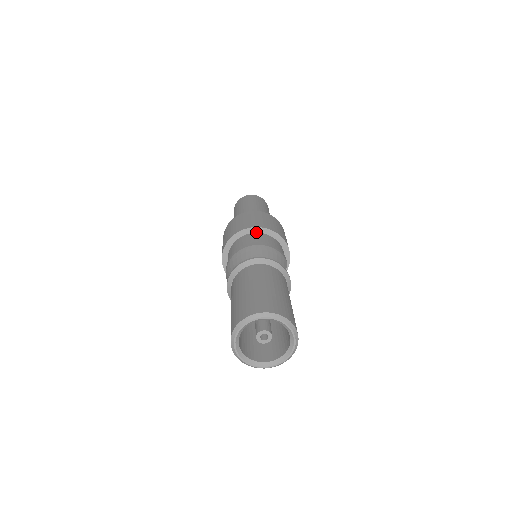
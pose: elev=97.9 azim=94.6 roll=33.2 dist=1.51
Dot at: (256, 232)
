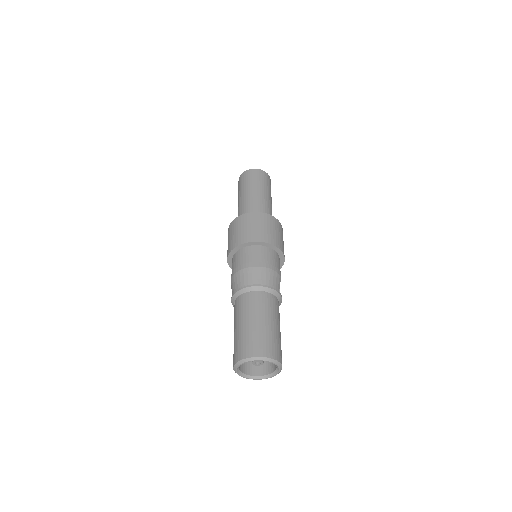
Dot at: (257, 245)
